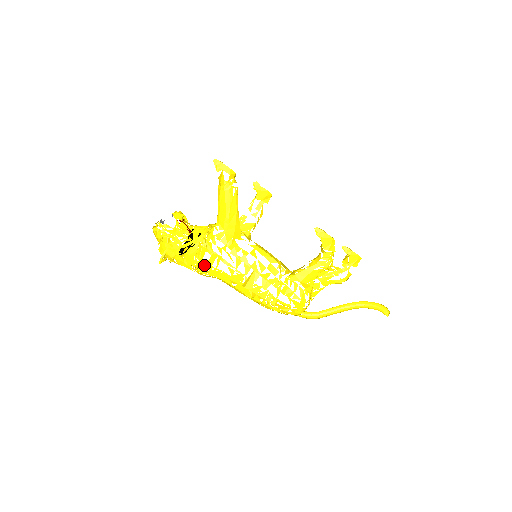
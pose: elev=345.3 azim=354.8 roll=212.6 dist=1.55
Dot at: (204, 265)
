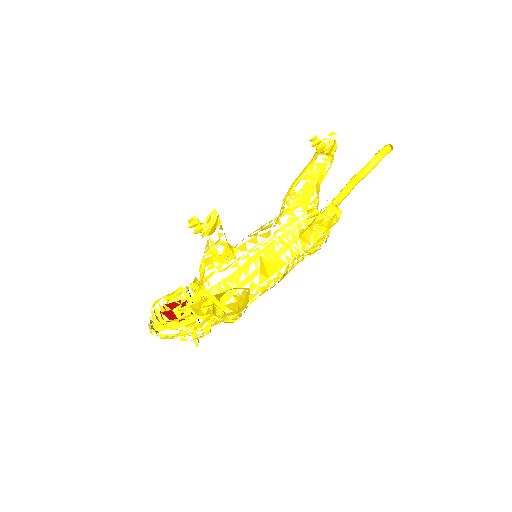
Dot at: occluded
